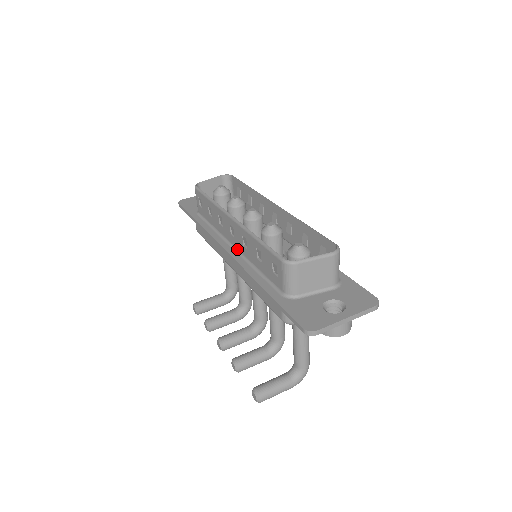
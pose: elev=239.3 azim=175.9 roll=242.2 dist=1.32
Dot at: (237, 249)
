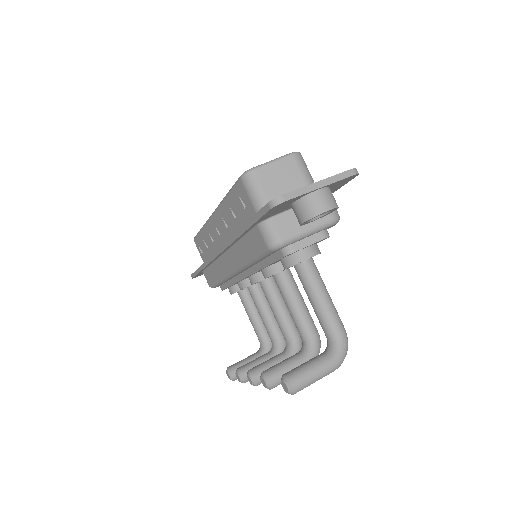
Dot at: occluded
